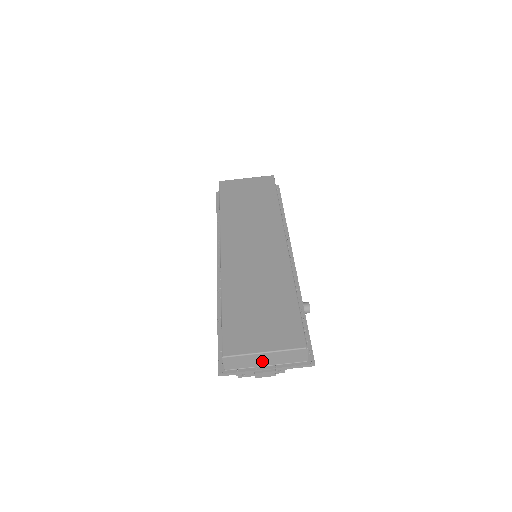
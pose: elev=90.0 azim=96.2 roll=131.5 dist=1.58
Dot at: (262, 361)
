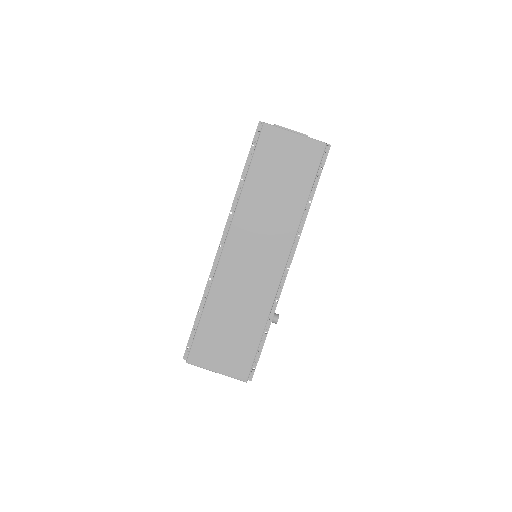
Dot at: occluded
